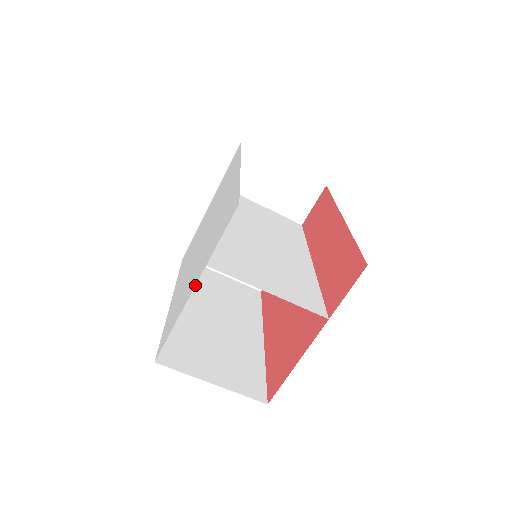
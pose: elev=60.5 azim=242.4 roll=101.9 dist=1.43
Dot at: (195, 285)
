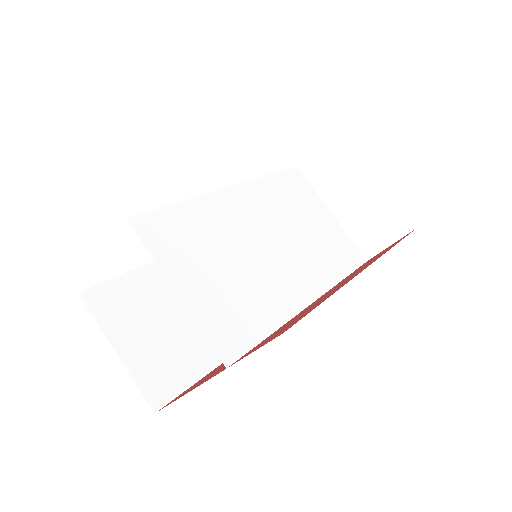
Dot at: occluded
